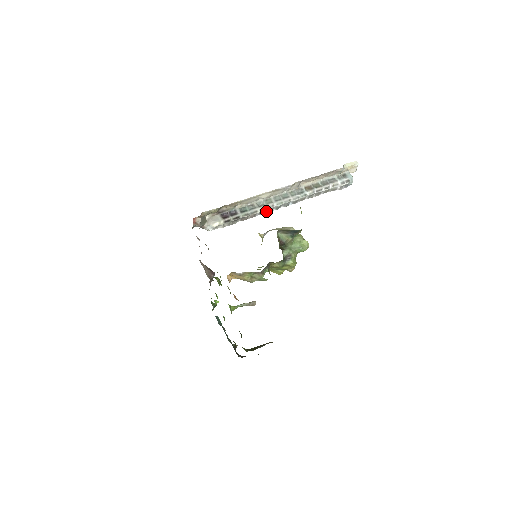
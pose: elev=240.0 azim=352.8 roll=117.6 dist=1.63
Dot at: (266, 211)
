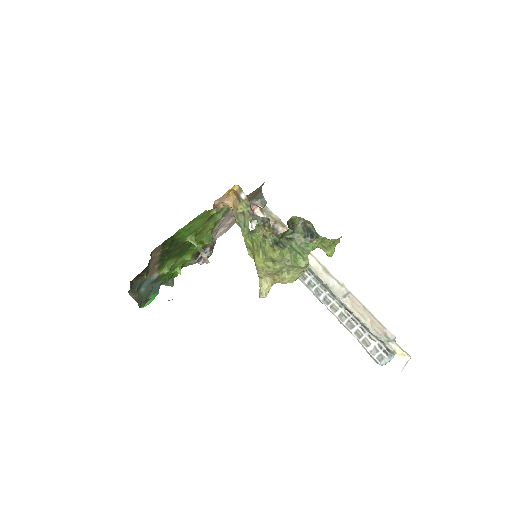
Dot at: occluded
